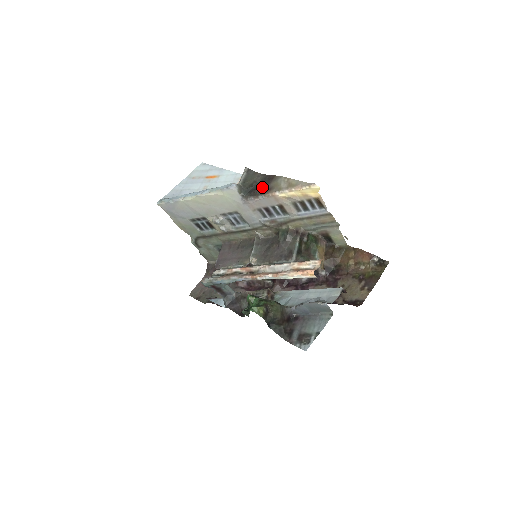
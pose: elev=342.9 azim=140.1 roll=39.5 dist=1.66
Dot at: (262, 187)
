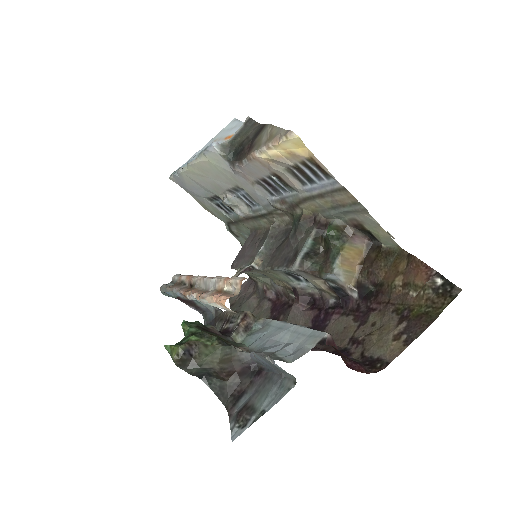
Dot at: (249, 145)
